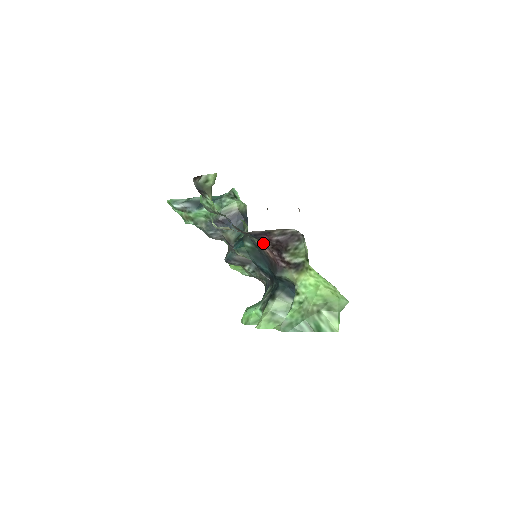
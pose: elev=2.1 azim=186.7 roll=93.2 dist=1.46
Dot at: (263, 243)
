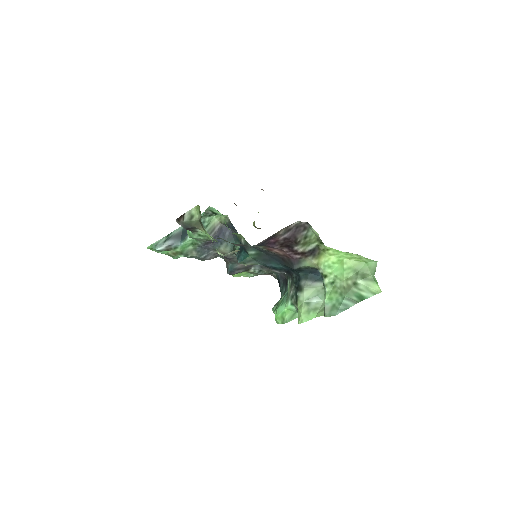
Dot at: (270, 247)
